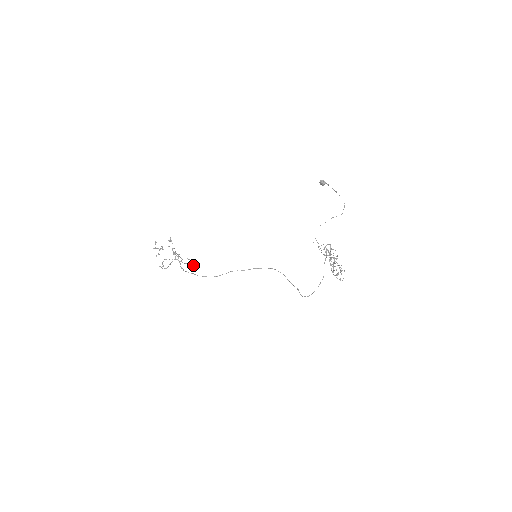
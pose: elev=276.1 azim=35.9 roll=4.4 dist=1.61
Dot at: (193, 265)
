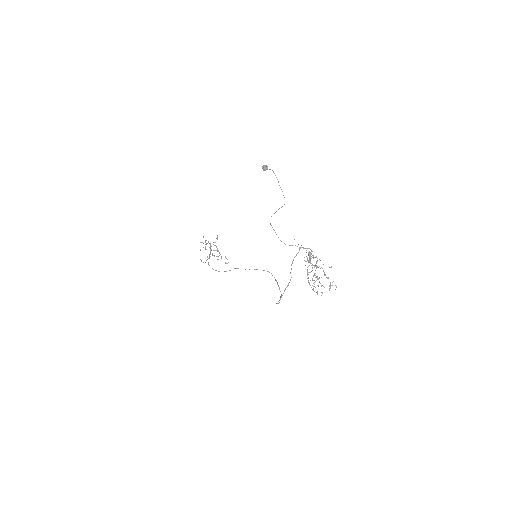
Dot at: (227, 263)
